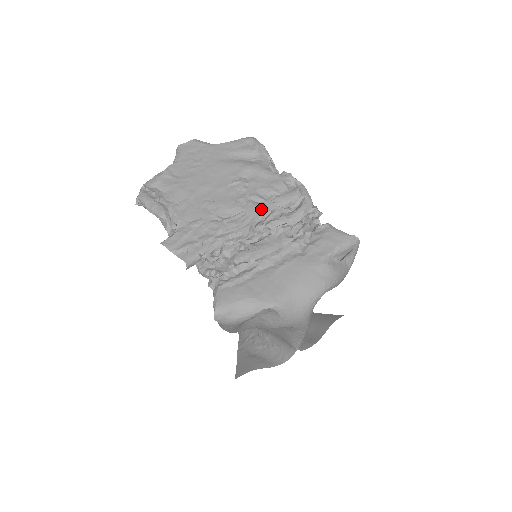
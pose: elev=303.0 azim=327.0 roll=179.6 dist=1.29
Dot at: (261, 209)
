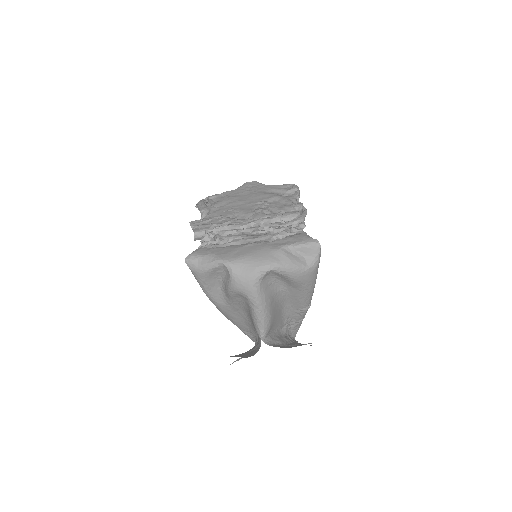
Dot at: (265, 217)
